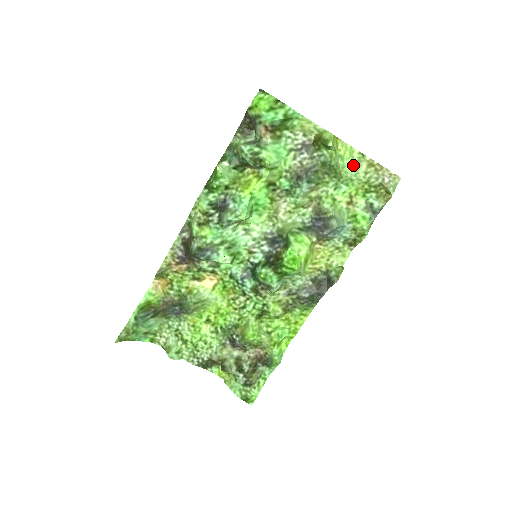
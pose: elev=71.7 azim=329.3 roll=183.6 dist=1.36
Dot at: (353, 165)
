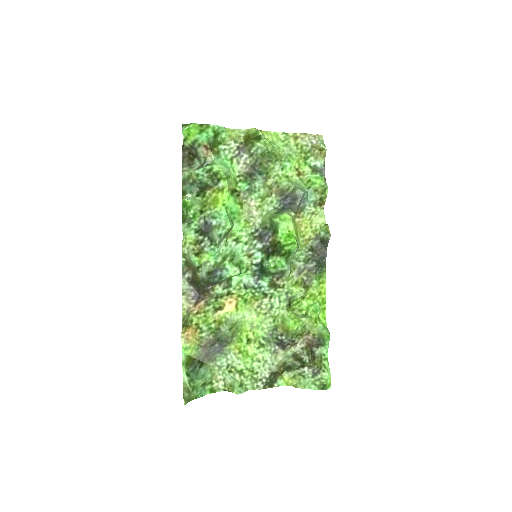
Dot at: (284, 144)
